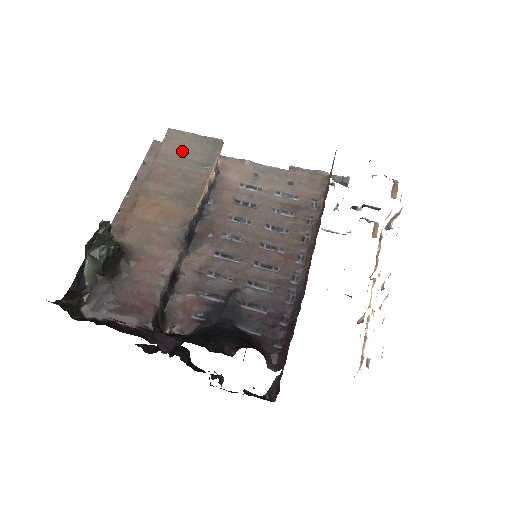
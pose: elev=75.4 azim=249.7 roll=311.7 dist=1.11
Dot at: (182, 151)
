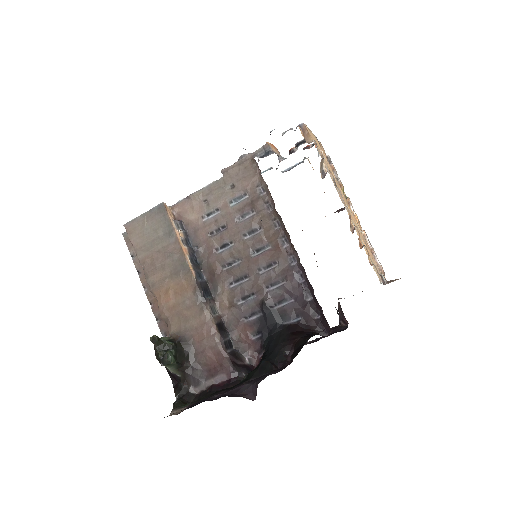
Dot at: (147, 236)
